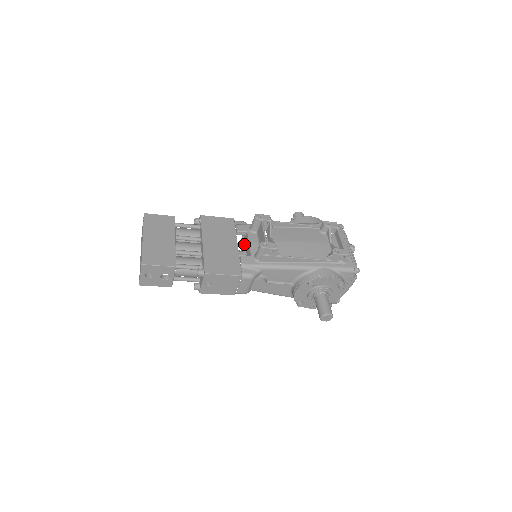
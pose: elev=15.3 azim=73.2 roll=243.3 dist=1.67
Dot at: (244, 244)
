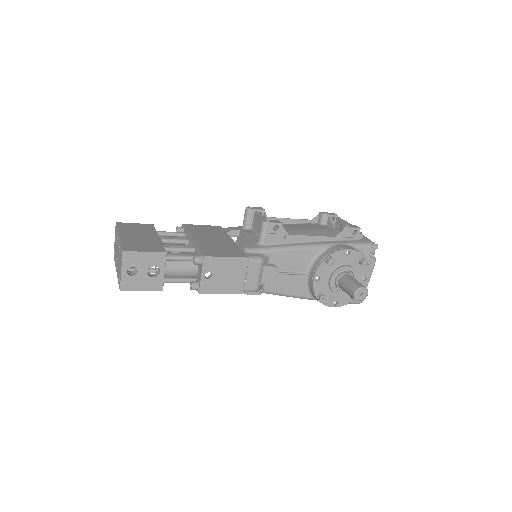
Dot at: (239, 246)
